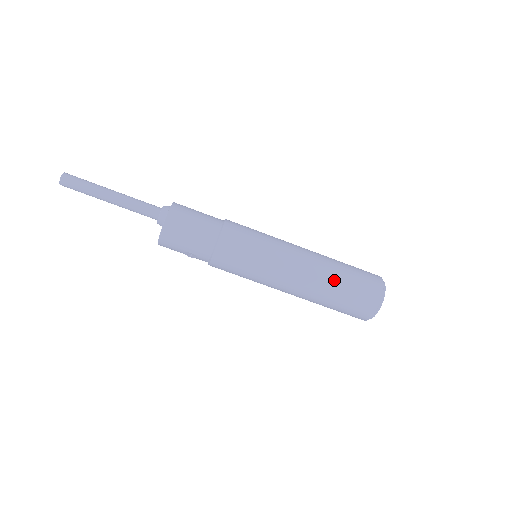
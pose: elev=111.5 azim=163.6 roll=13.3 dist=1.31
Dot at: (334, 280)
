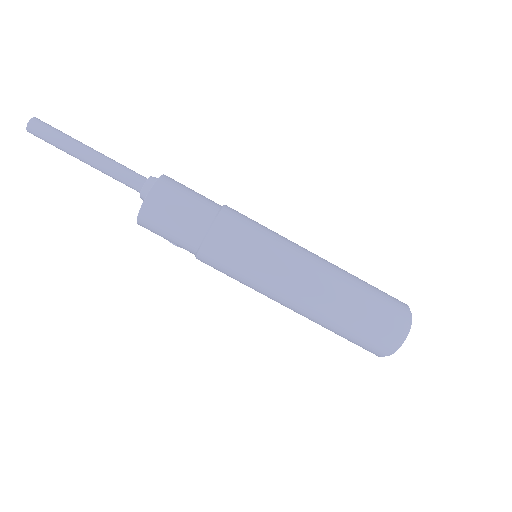
Dot at: (340, 316)
